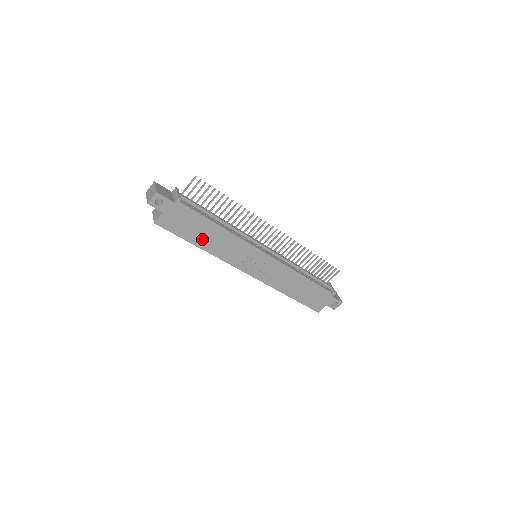
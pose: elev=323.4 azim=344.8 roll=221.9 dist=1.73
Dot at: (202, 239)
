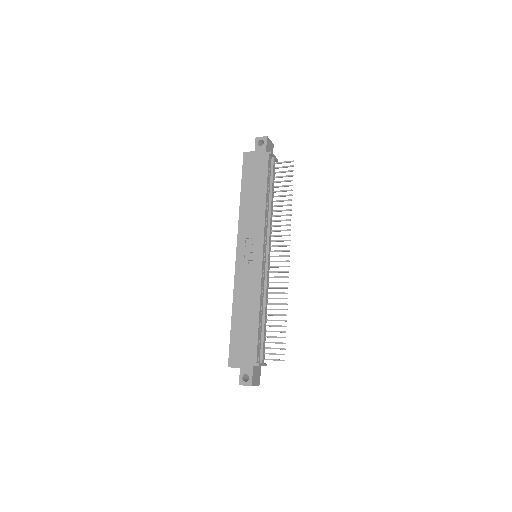
Dot at: (249, 193)
